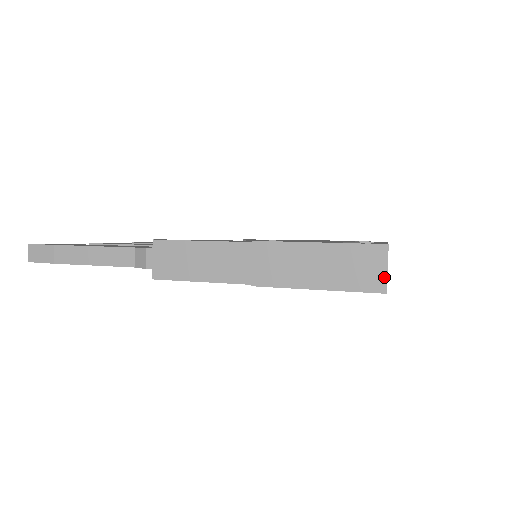
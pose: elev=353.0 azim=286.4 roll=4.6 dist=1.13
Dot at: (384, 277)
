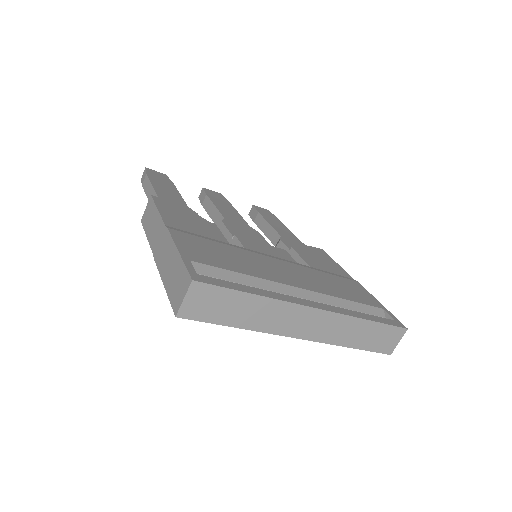
Dot at: (180, 303)
